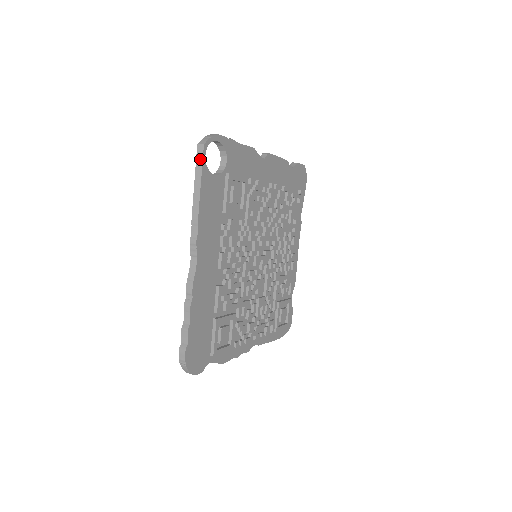
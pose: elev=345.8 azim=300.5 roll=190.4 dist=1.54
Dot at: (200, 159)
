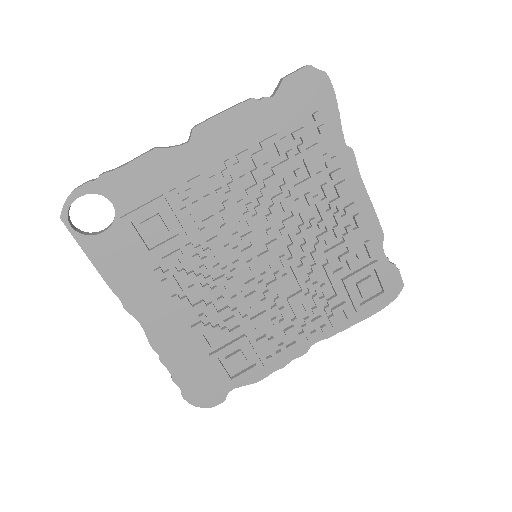
Dot at: (70, 232)
